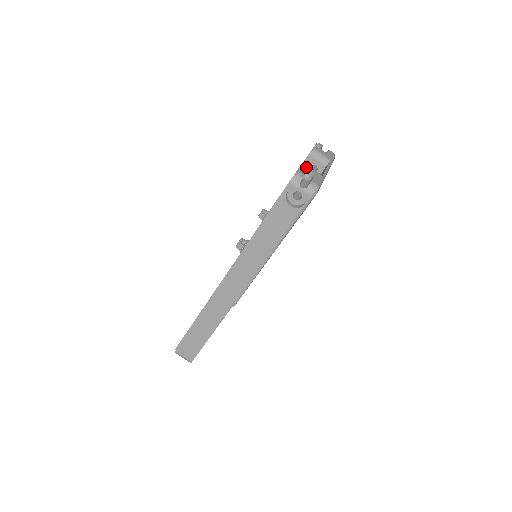
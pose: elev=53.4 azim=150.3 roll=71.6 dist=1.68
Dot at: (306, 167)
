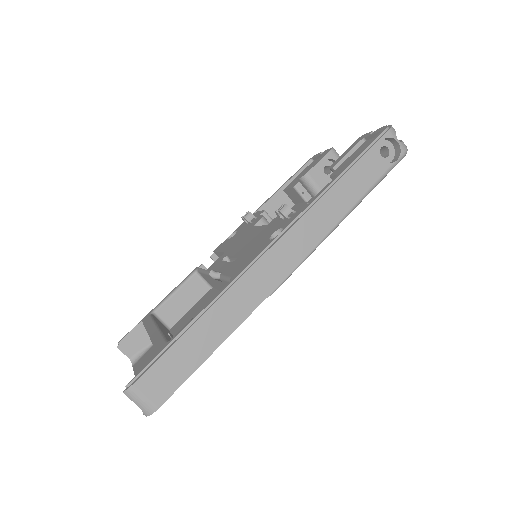
Dot at: occluded
